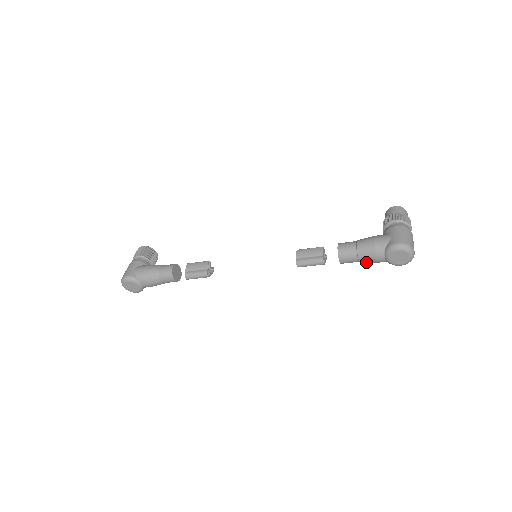
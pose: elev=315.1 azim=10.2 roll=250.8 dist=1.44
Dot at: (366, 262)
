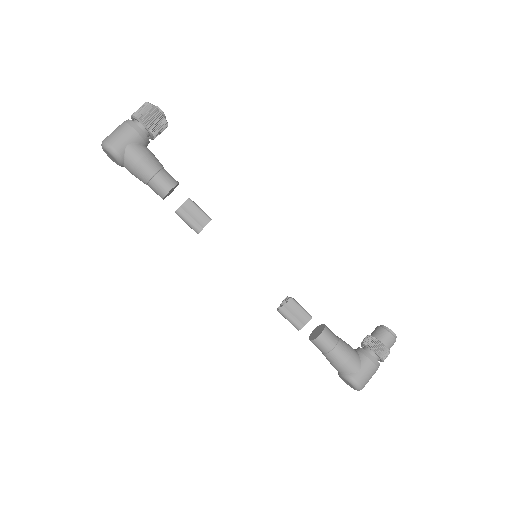
Dot at: occluded
